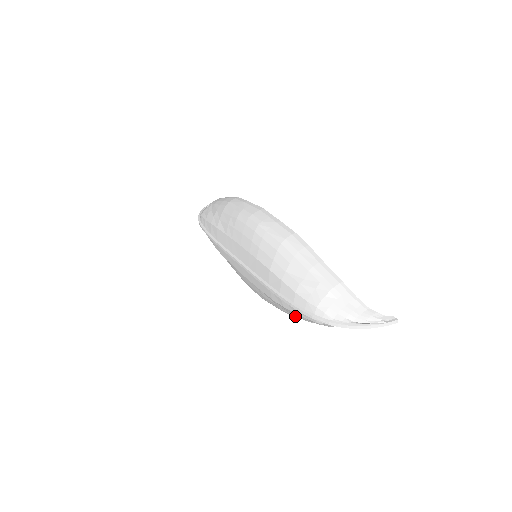
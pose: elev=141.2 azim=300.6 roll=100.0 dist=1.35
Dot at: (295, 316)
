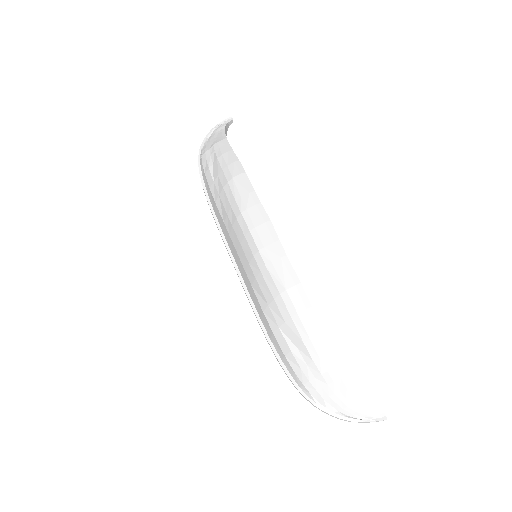
Dot at: occluded
